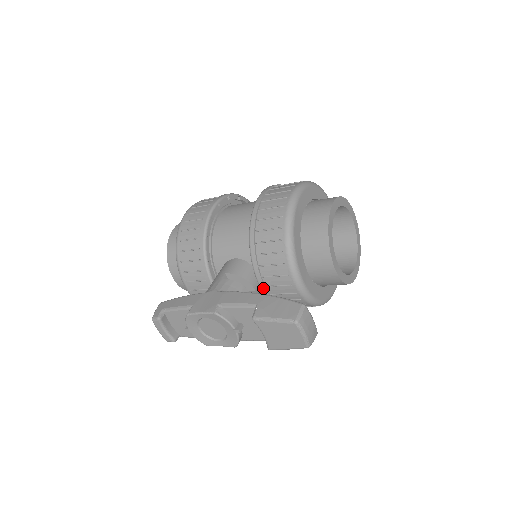
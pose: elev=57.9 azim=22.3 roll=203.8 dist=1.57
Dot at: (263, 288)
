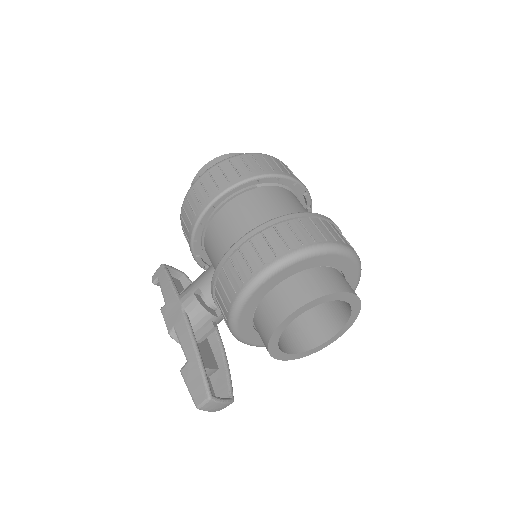
Dot at: occluded
